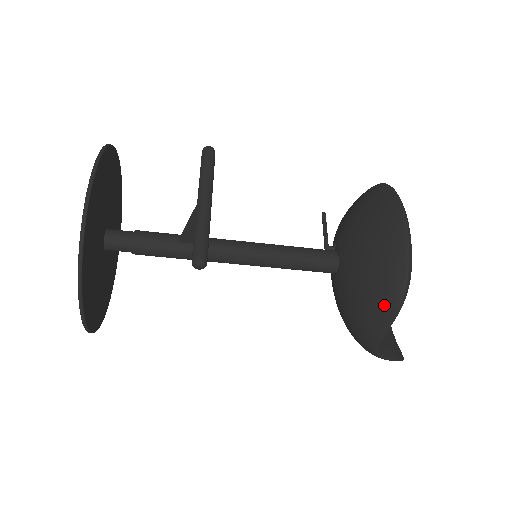
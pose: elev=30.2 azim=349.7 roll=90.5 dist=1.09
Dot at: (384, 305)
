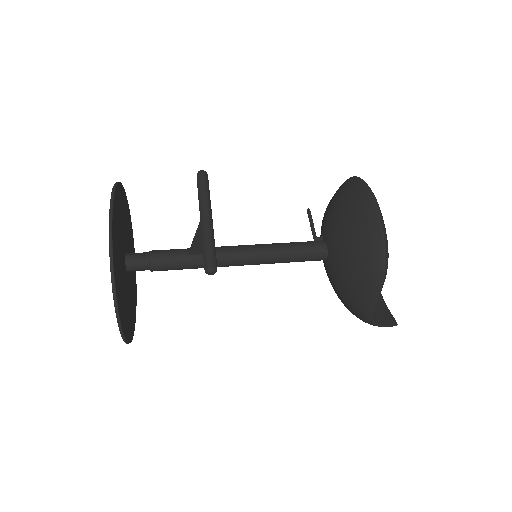
Dot at: (370, 280)
